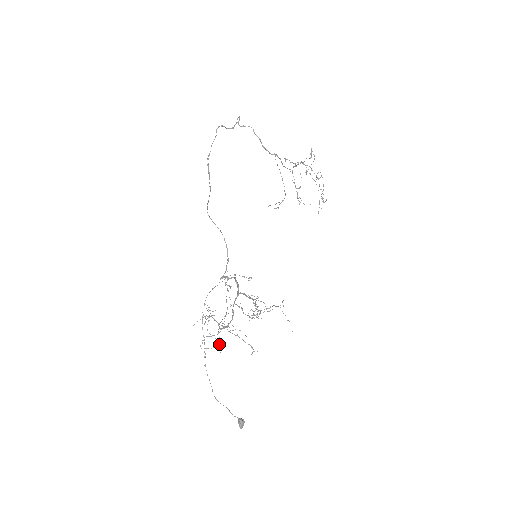
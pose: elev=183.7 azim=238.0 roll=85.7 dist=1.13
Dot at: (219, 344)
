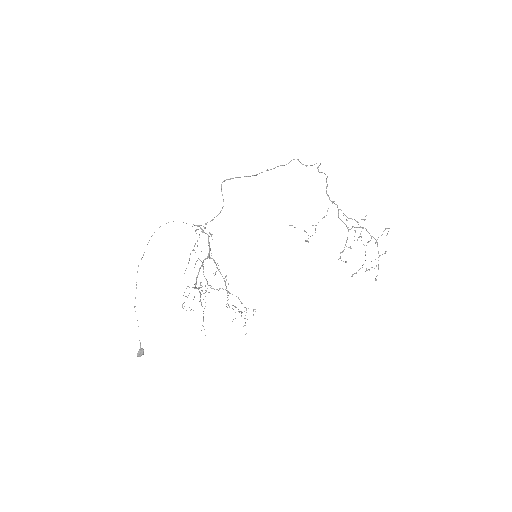
Dot at: occluded
